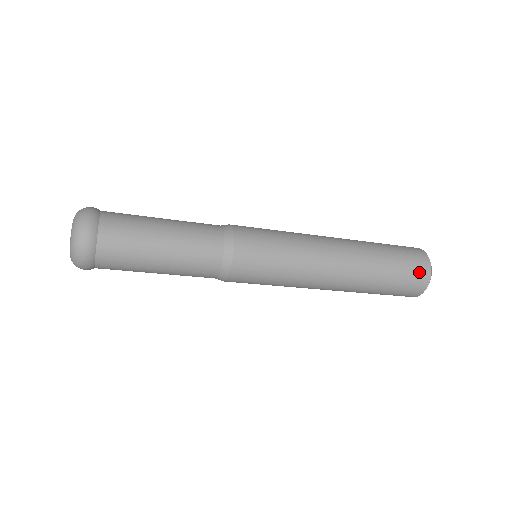
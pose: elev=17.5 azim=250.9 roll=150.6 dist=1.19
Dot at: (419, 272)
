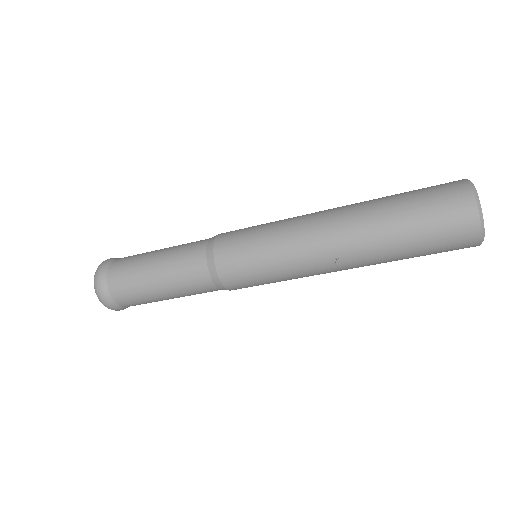
Dot at: (448, 186)
